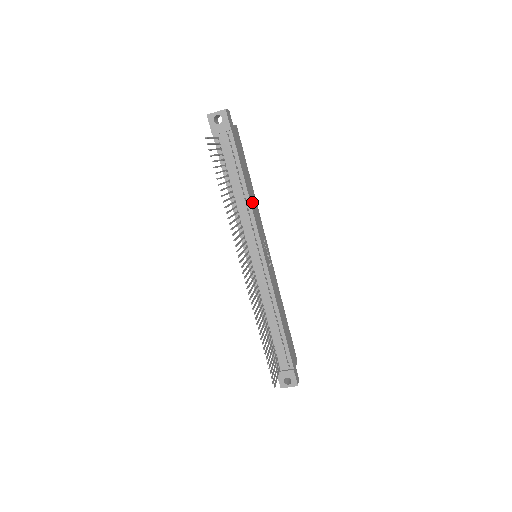
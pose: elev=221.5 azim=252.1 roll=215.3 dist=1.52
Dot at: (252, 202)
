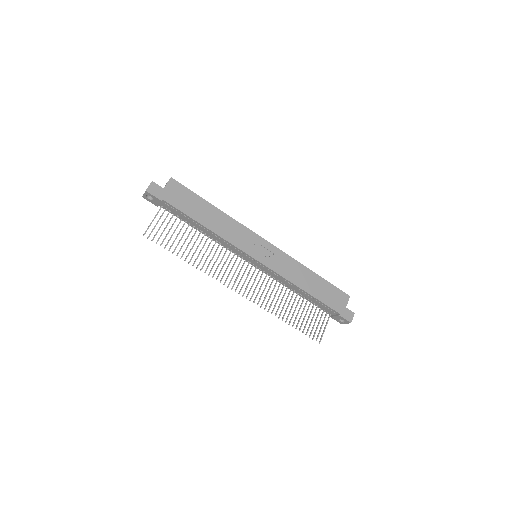
Dot at: (220, 229)
